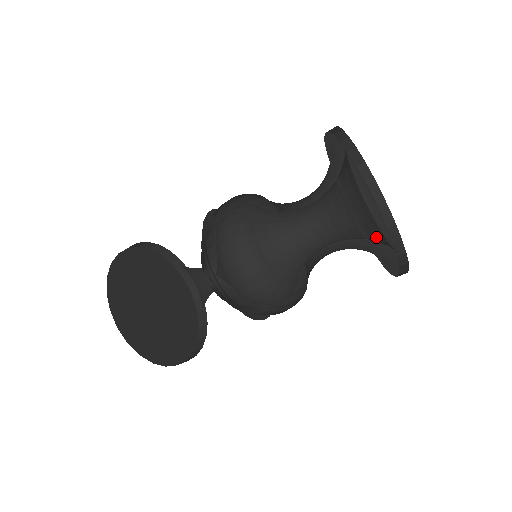
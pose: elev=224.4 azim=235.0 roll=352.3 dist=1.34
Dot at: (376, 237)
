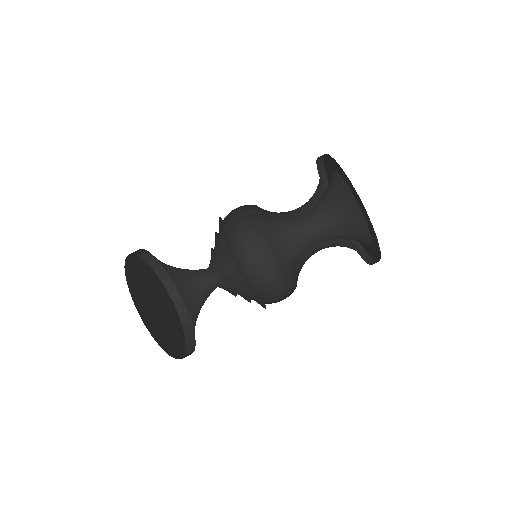
Dot at: (343, 196)
